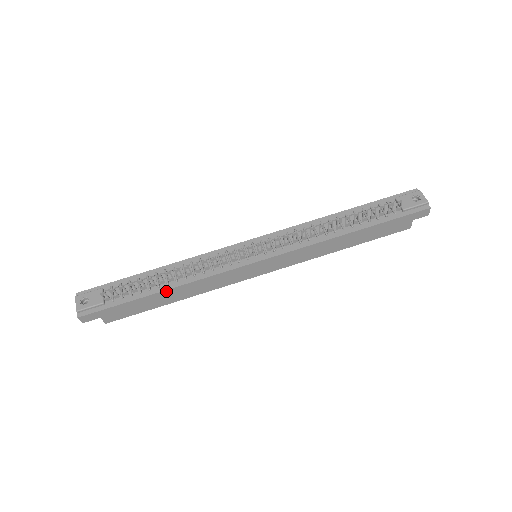
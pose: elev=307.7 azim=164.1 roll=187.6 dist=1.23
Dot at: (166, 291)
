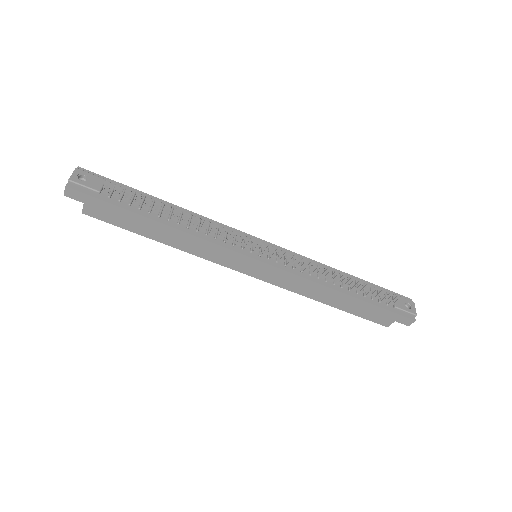
Dot at: (163, 225)
